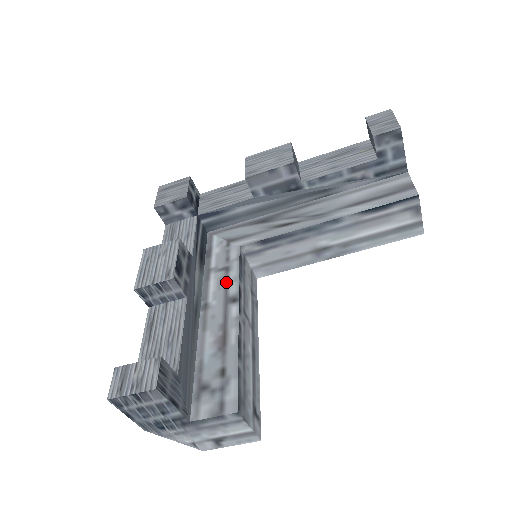
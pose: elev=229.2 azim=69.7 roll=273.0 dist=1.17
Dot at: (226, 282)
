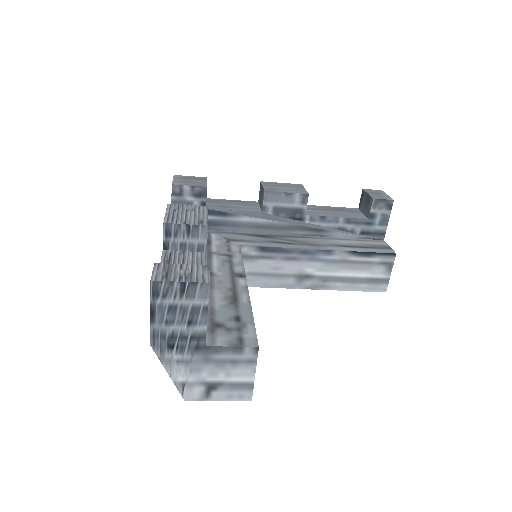
Dot at: (230, 263)
